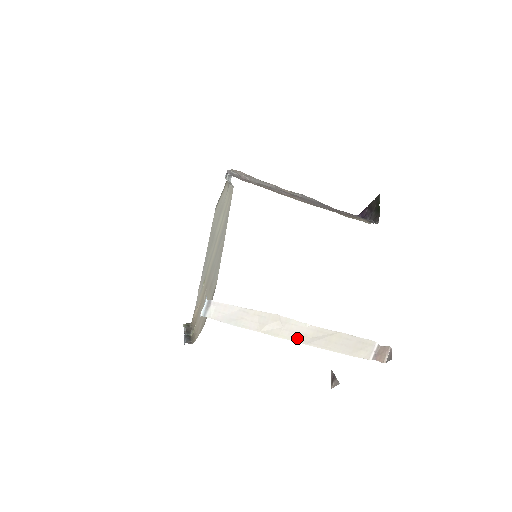
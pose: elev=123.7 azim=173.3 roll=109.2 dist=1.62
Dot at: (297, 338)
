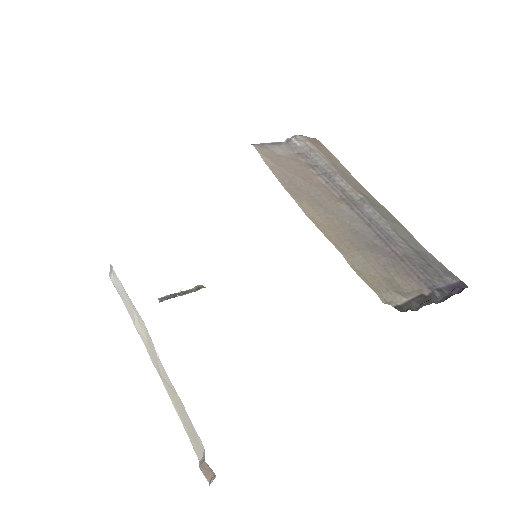
Dot at: (155, 363)
